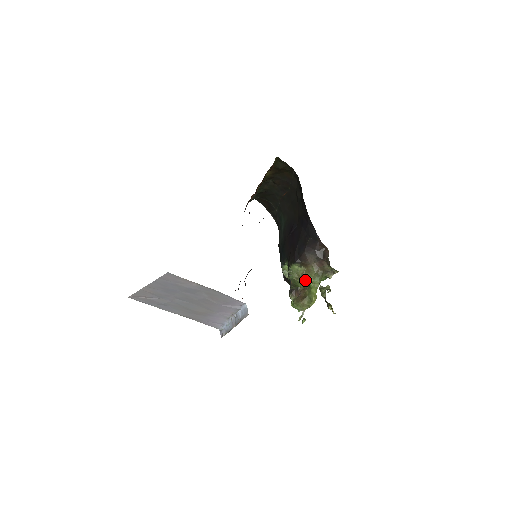
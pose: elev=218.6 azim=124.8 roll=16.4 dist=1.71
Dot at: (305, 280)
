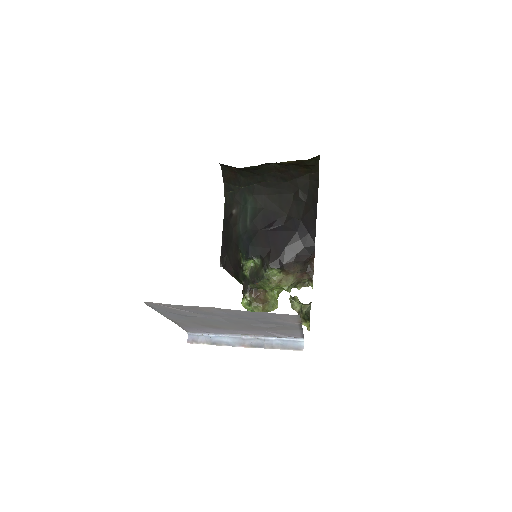
Dot at: (277, 286)
